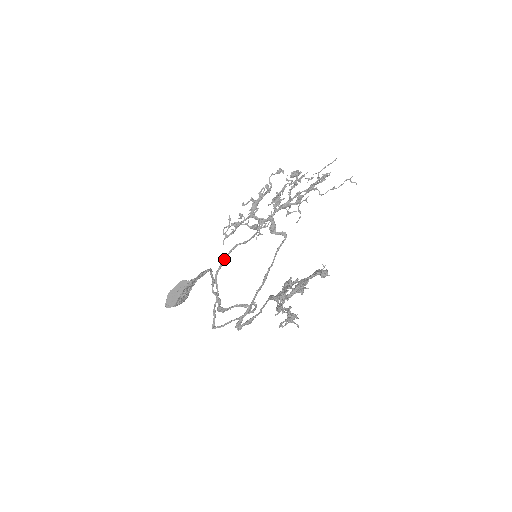
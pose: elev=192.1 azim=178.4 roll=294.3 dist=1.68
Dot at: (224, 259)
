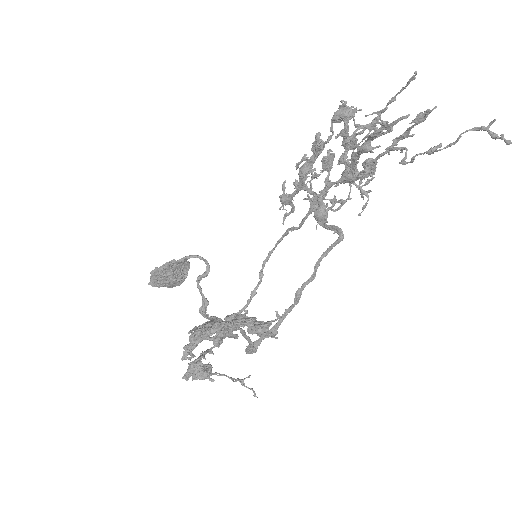
Dot at: occluded
